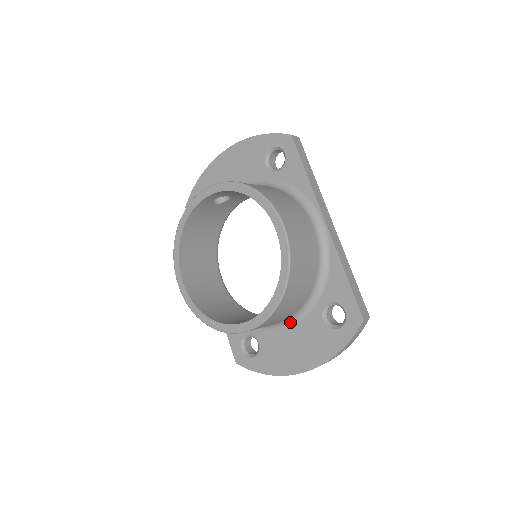
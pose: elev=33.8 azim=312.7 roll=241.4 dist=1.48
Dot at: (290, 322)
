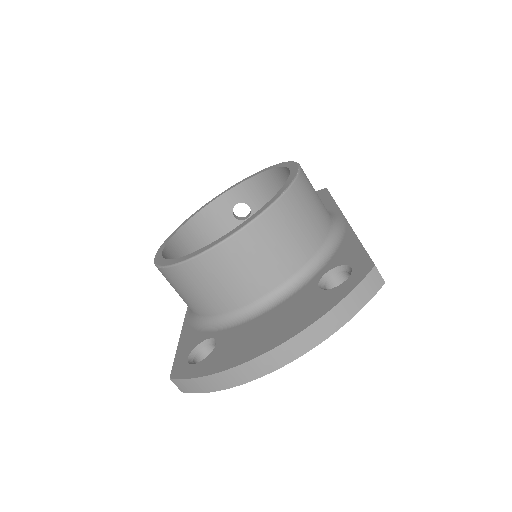
Dot at: (272, 303)
